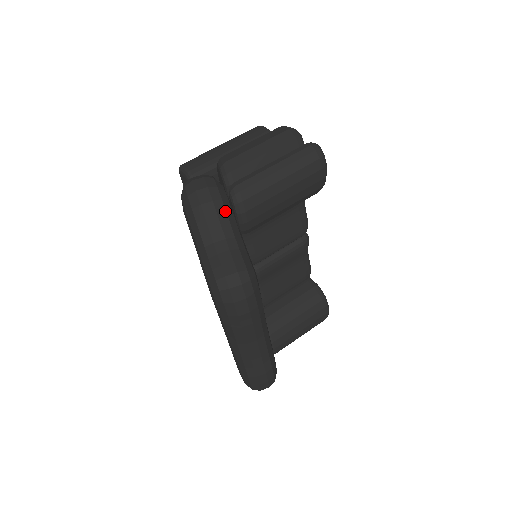
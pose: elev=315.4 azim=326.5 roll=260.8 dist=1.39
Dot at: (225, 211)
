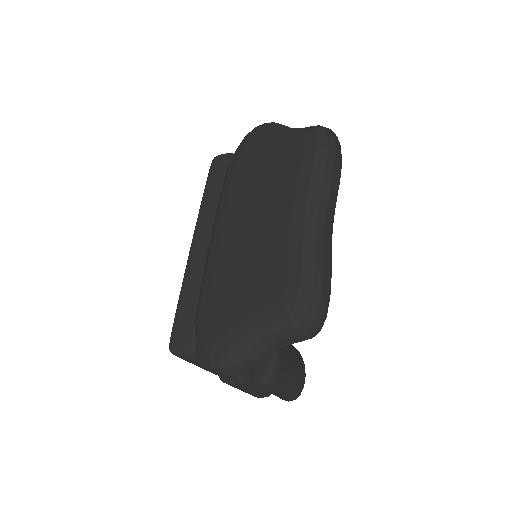
Dot at: occluded
